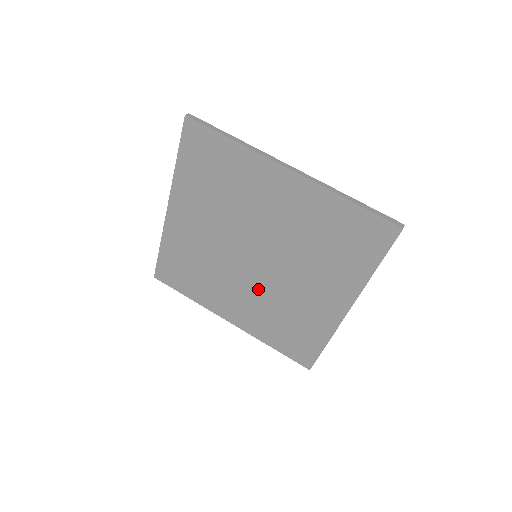
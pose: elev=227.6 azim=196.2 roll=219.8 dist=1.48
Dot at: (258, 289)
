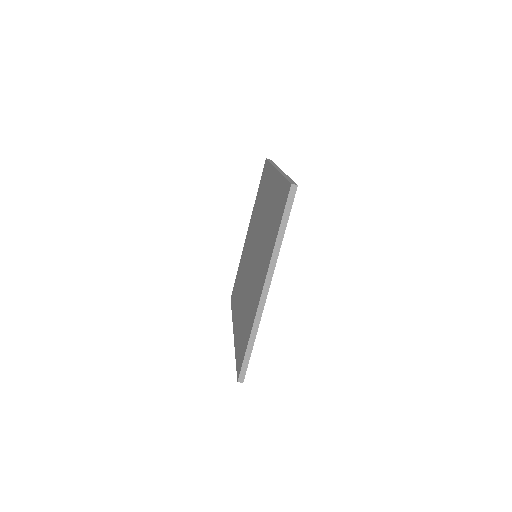
Dot at: (247, 288)
